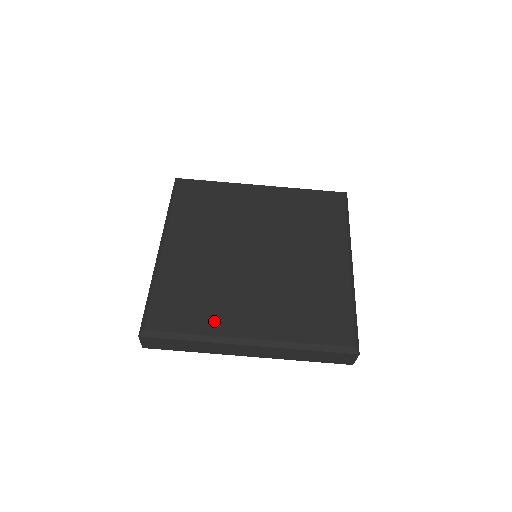
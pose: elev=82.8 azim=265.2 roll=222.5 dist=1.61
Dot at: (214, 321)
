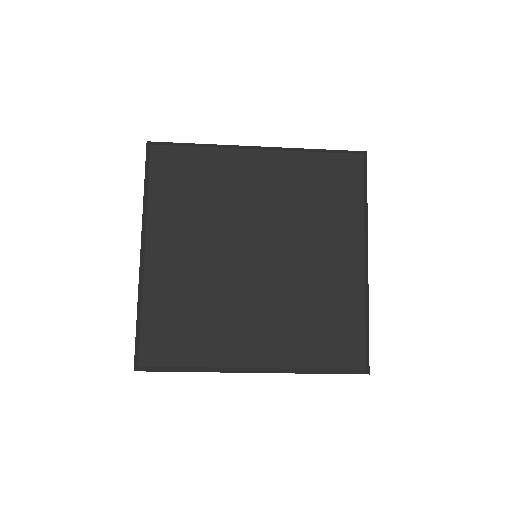
Dot at: (214, 350)
